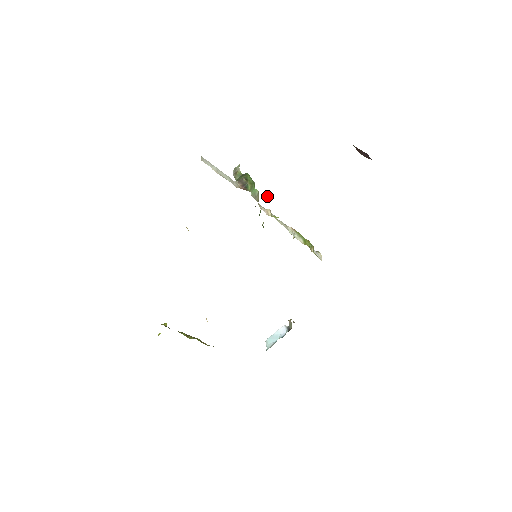
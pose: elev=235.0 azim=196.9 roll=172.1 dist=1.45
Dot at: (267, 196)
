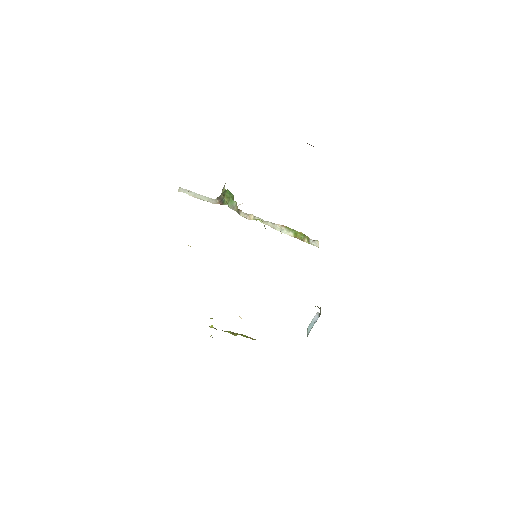
Dot at: occluded
